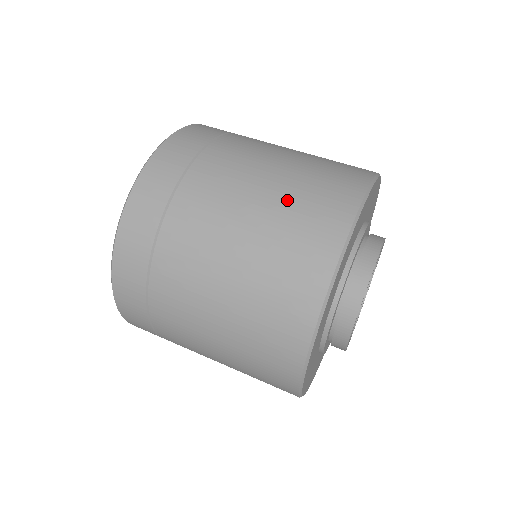
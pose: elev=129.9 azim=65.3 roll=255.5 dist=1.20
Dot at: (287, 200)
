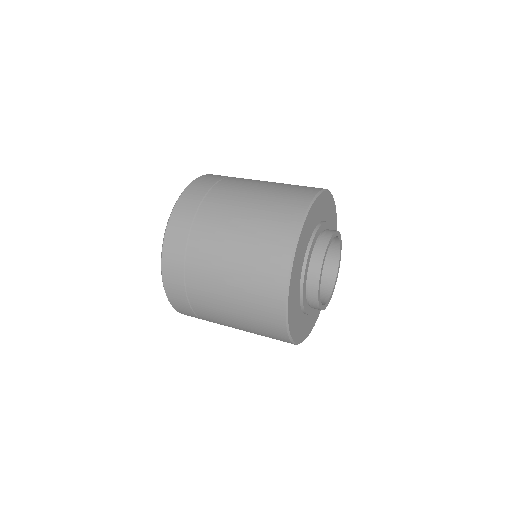
Dot at: occluded
